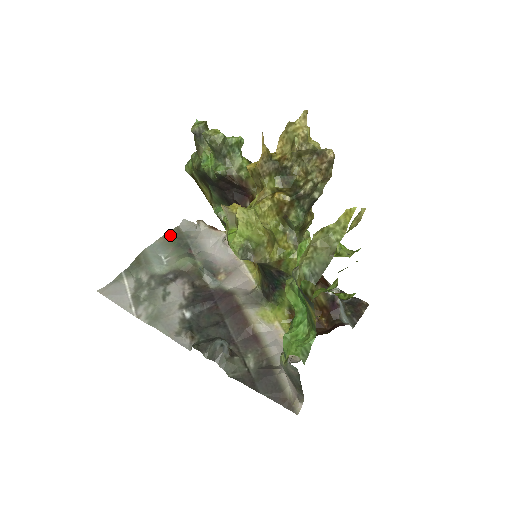
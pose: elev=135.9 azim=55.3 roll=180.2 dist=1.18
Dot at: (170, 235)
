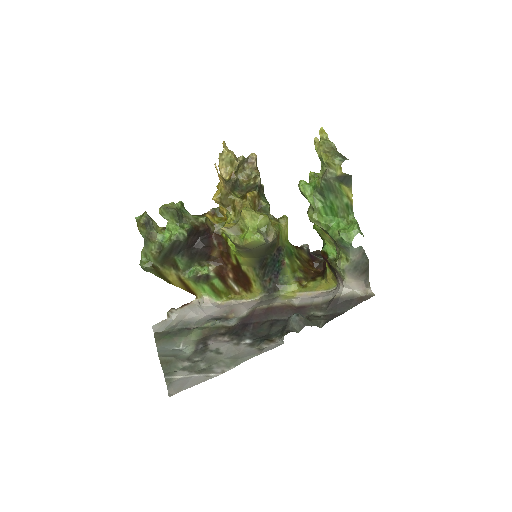
Dot at: (159, 338)
